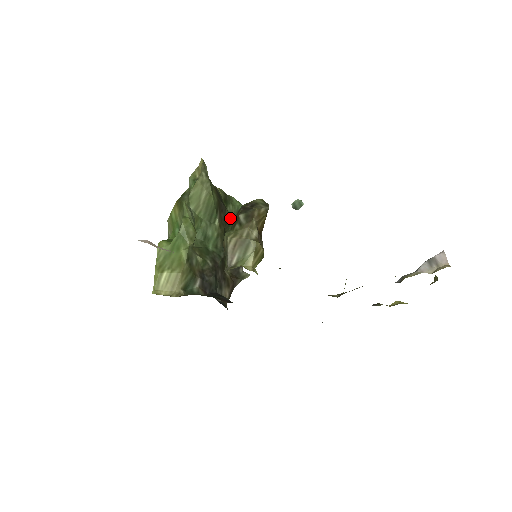
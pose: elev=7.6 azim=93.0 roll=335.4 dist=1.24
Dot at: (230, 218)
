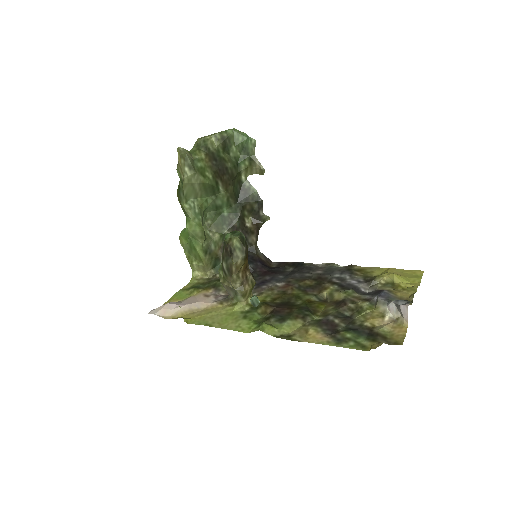
Dot at: (236, 163)
